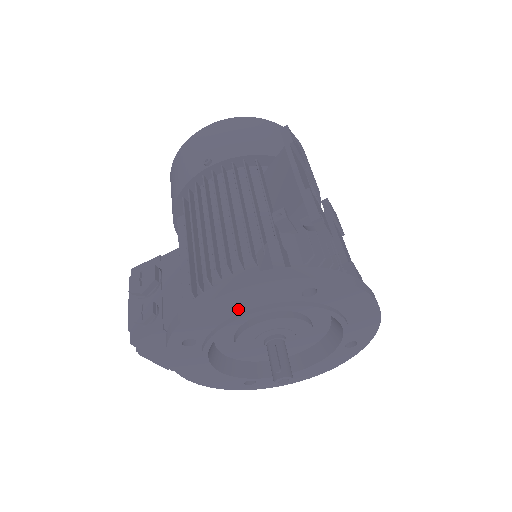
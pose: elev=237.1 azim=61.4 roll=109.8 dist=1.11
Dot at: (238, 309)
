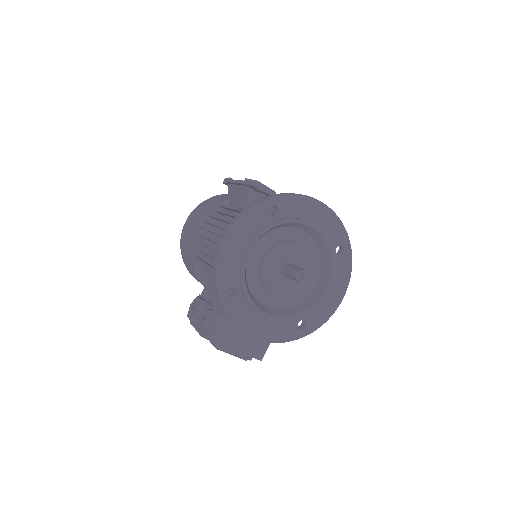
Dot at: (242, 245)
